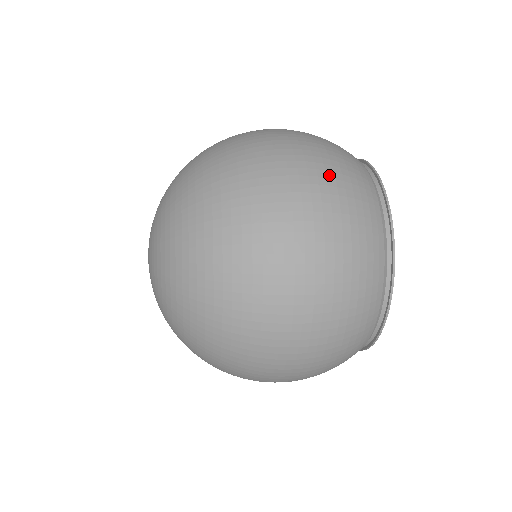
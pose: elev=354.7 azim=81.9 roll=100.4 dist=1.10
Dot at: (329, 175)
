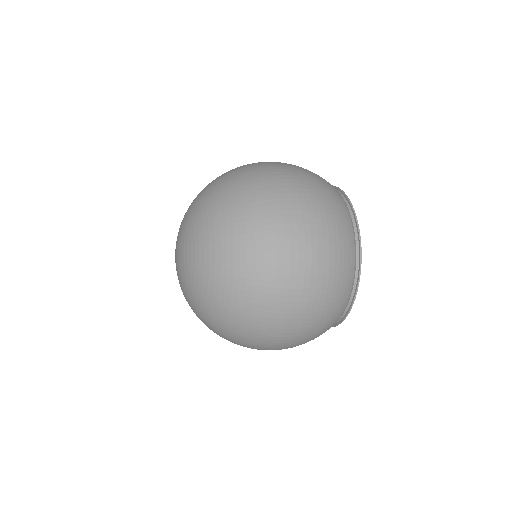
Dot at: (324, 229)
